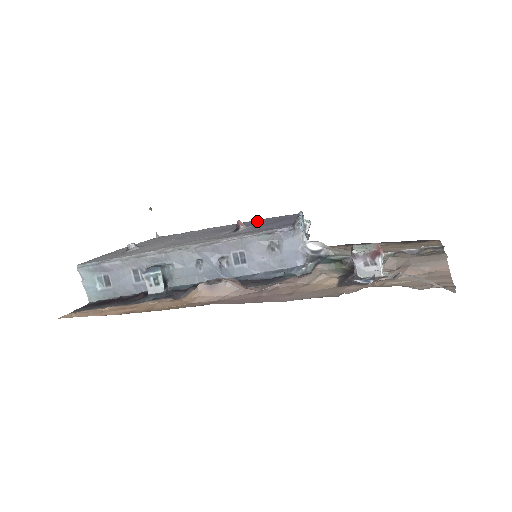
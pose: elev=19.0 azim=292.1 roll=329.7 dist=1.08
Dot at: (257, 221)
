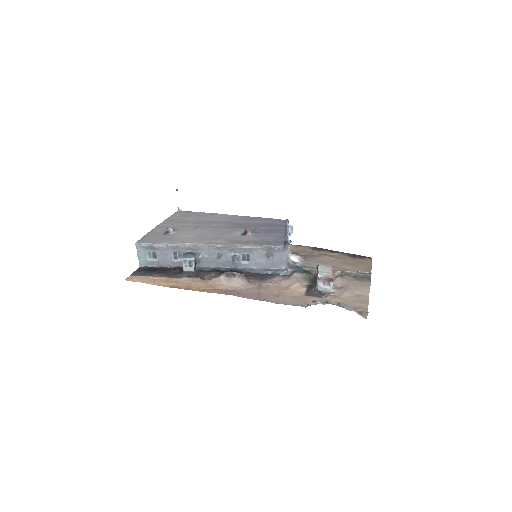
Dot at: (256, 221)
